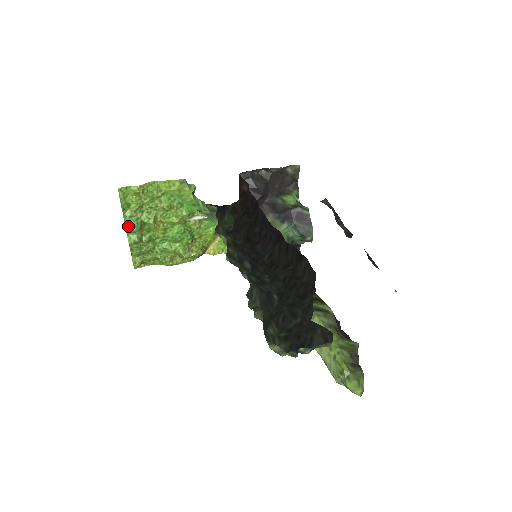
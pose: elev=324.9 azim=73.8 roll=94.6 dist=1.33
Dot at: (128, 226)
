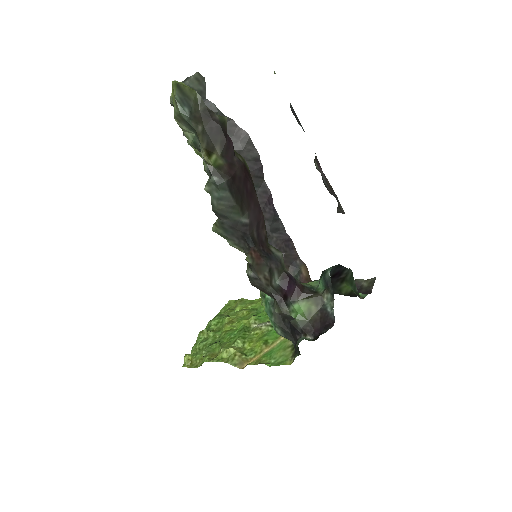
Dot at: (211, 321)
